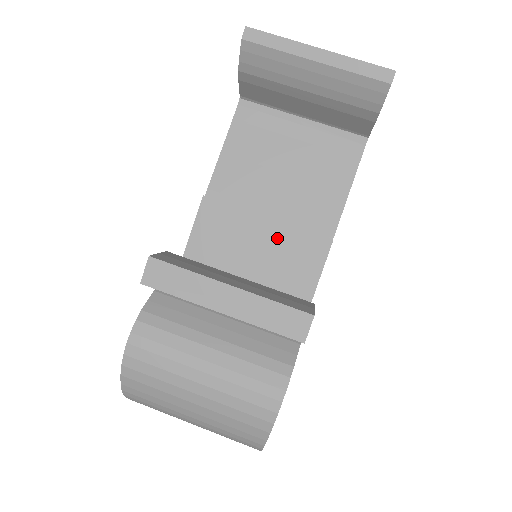
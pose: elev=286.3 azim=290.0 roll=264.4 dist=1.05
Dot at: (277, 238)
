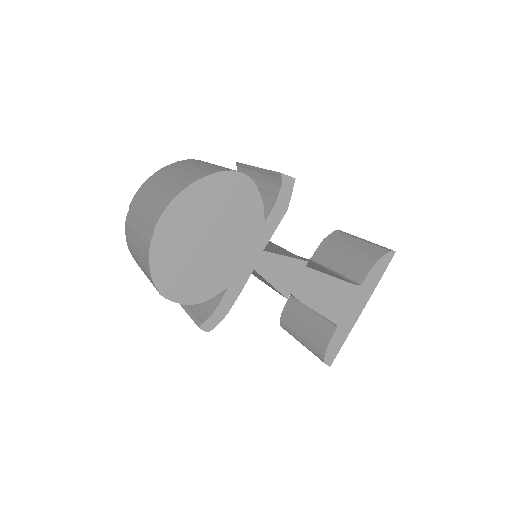
Dot at: (280, 249)
